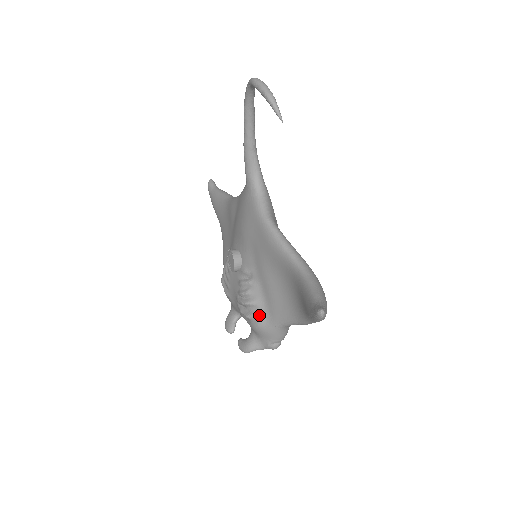
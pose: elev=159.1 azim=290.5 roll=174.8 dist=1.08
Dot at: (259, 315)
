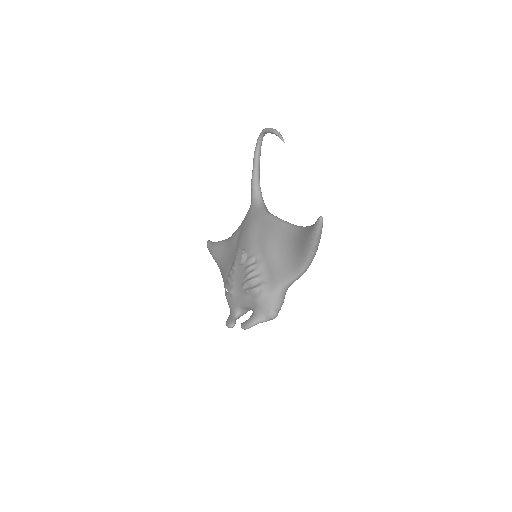
Dot at: (263, 285)
